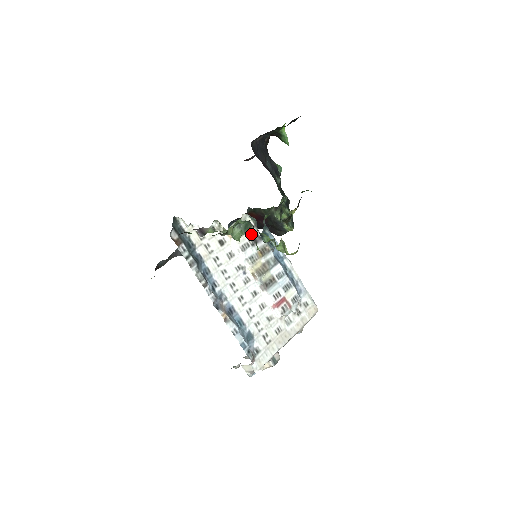
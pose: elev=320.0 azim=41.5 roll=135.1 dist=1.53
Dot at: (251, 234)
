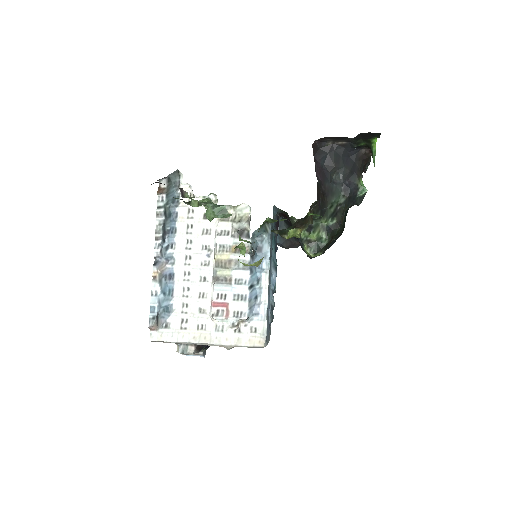
Dot at: (238, 225)
